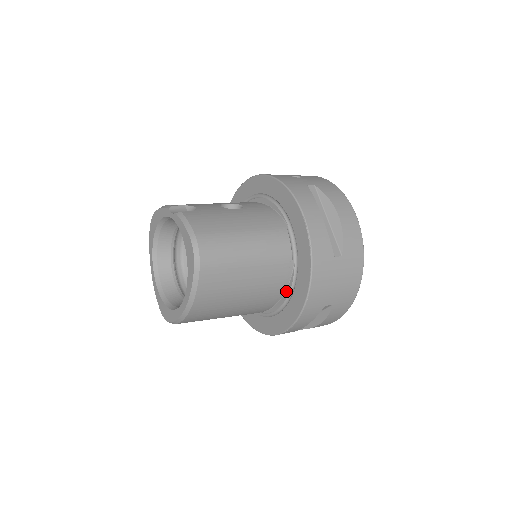
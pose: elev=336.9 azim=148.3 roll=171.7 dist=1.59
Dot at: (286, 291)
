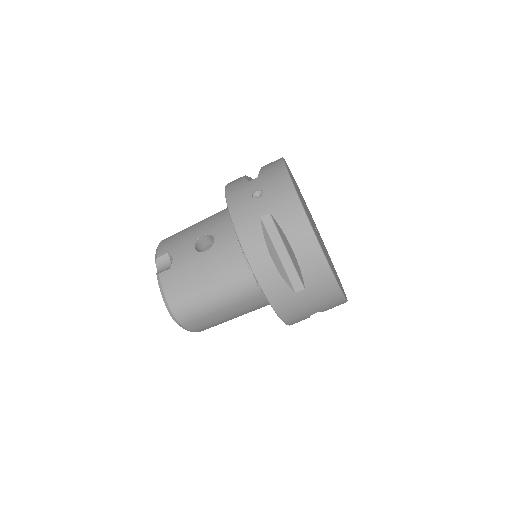
Dot at: occluded
